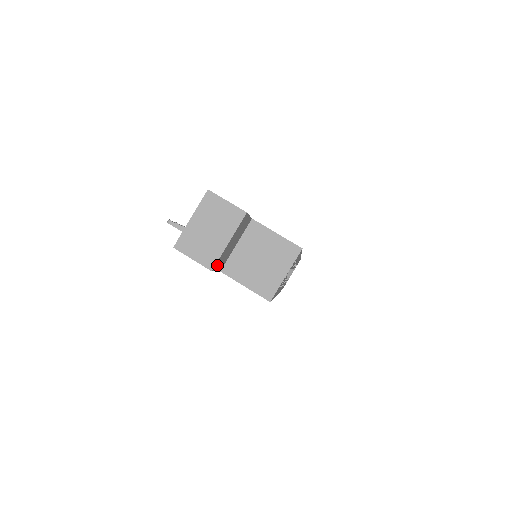
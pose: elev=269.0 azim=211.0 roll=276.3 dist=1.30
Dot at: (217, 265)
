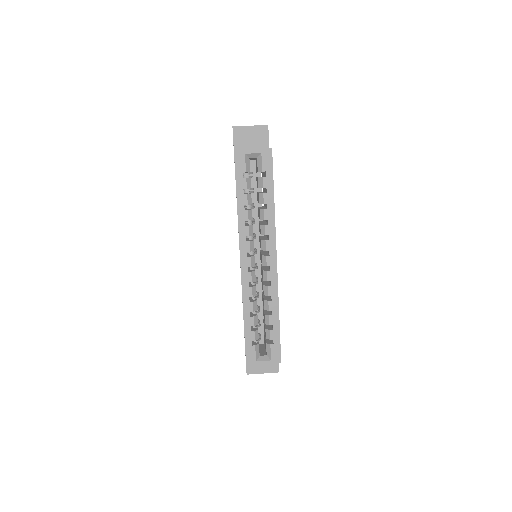
Dot at: (237, 133)
